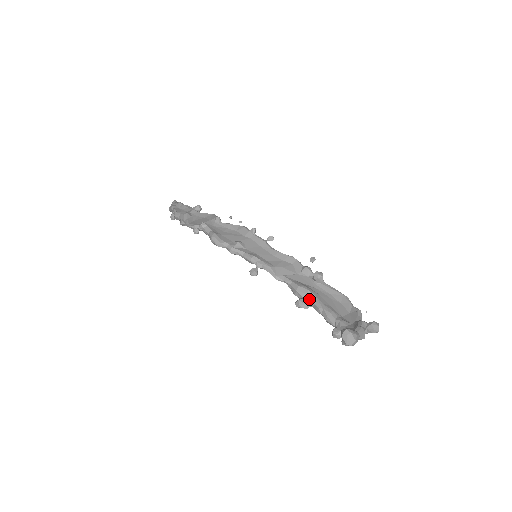
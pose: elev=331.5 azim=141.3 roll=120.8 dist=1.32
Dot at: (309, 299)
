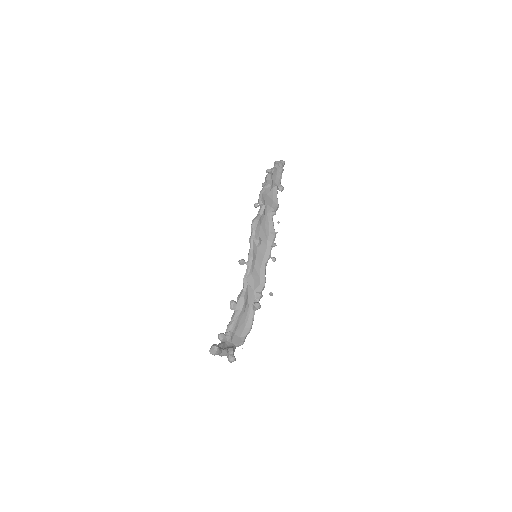
Dot at: (238, 308)
